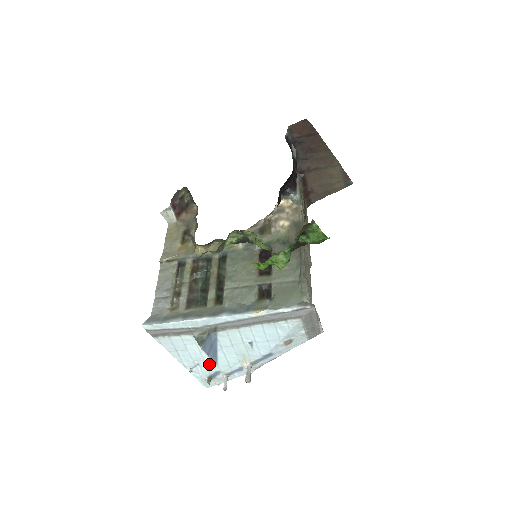
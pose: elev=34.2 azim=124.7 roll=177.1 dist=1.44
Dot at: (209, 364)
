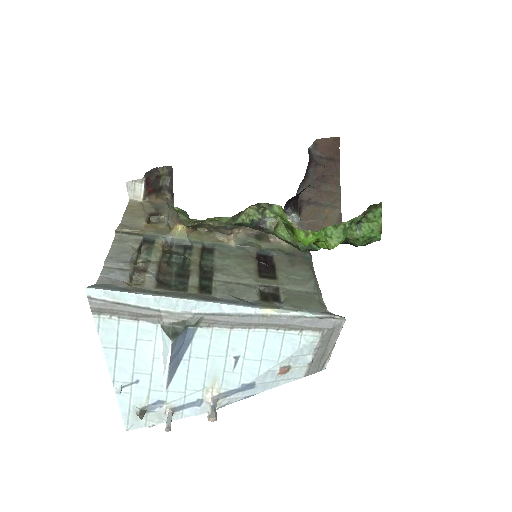
Dot at: (155, 384)
